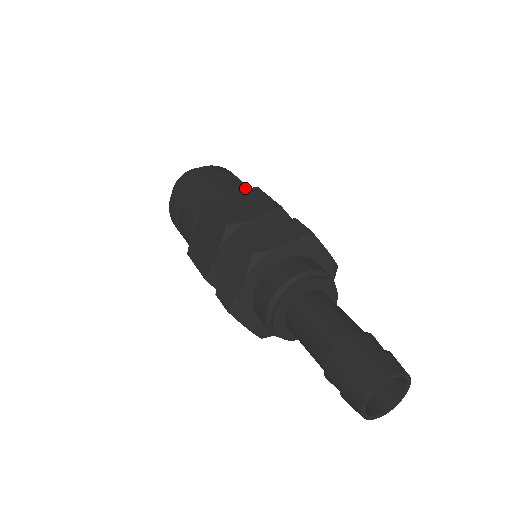
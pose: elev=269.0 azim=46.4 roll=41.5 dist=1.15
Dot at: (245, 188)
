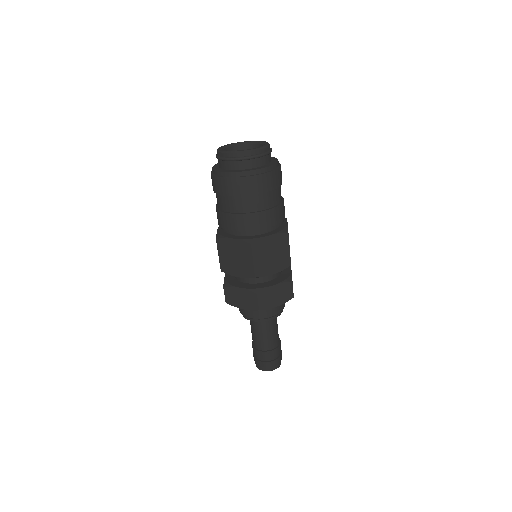
Dot at: (281, 219)
